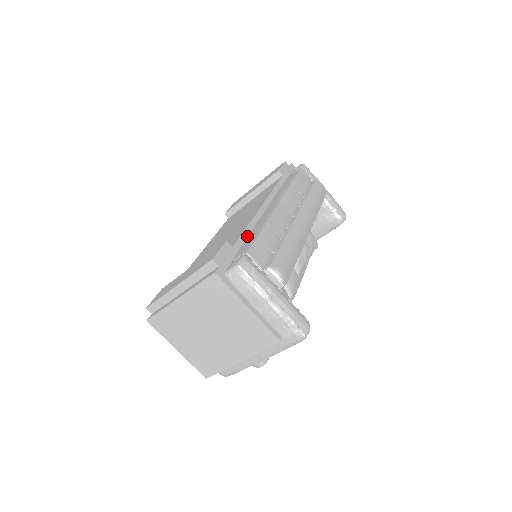
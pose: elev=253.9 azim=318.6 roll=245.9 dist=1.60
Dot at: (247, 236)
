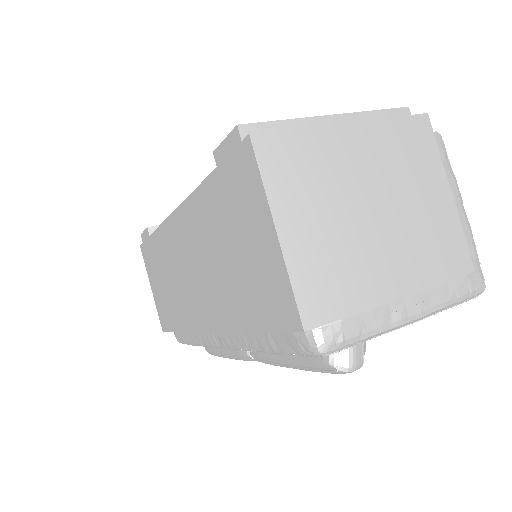
Dot at: occluded
